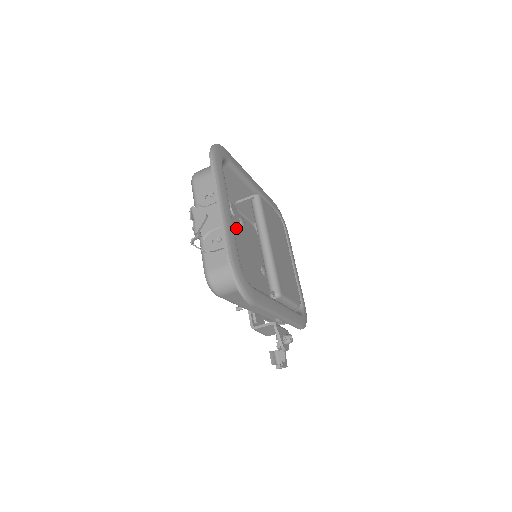
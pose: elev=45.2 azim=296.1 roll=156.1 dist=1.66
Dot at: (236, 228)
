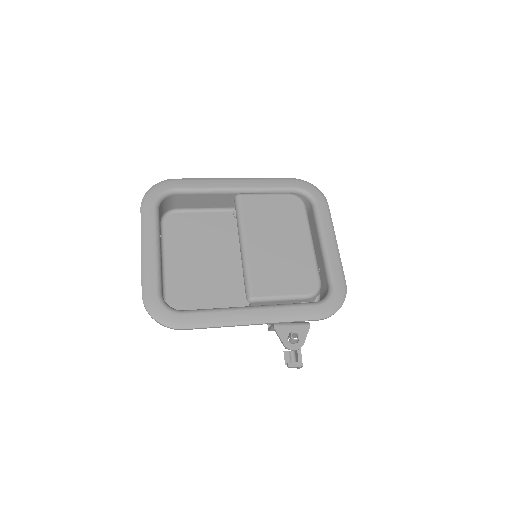
Dot at: occluded
